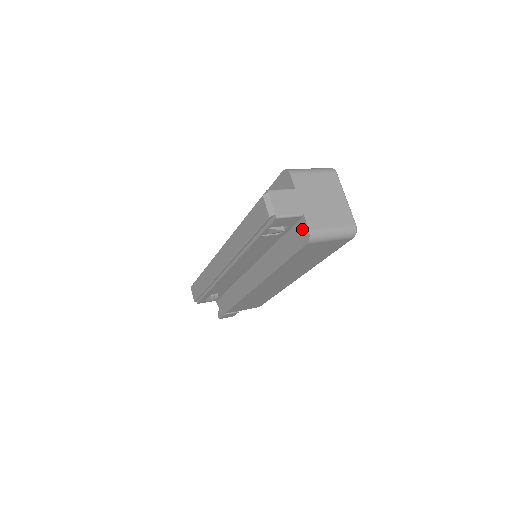
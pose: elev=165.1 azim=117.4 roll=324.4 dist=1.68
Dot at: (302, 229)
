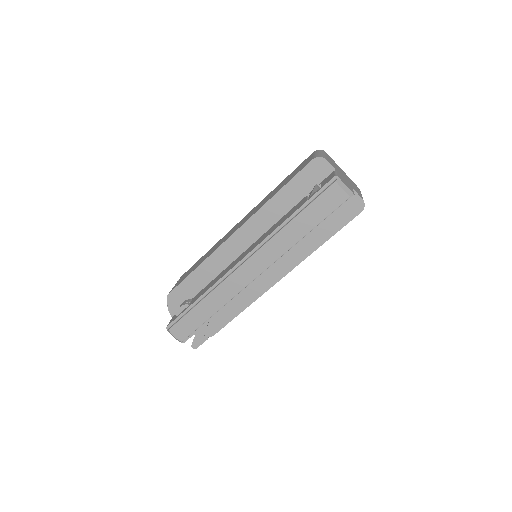
Dot at: (353, 202)
